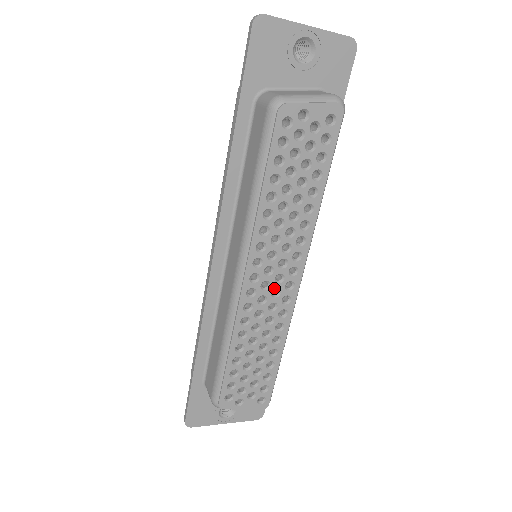
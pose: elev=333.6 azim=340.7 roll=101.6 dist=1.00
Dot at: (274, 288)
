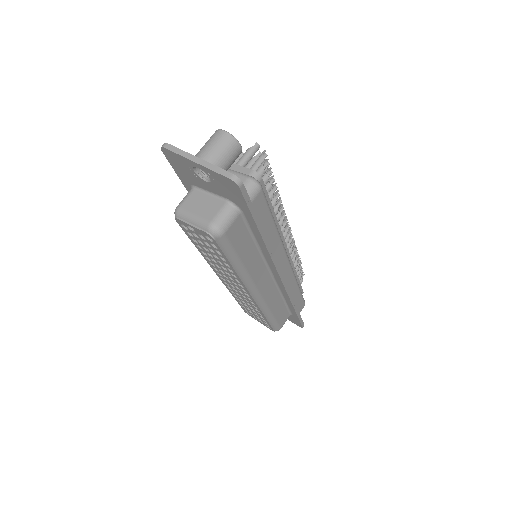
Dot at: (238, 290)
